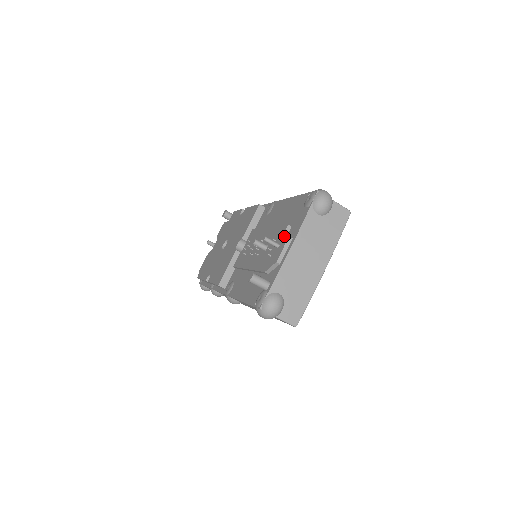
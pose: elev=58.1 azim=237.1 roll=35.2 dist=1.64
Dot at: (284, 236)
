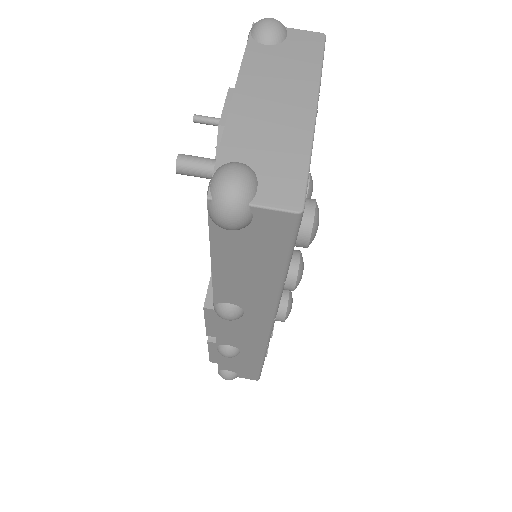
Dot at: occluded
